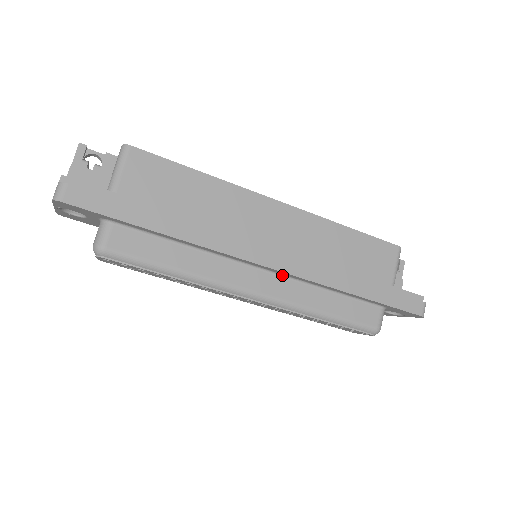
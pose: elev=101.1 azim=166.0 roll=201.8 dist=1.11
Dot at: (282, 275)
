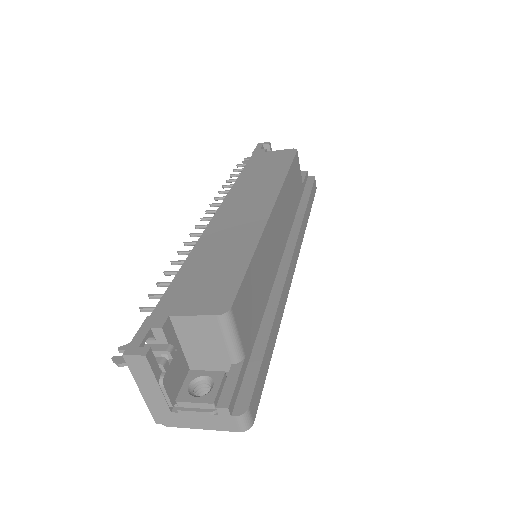
Dot at: occluded
